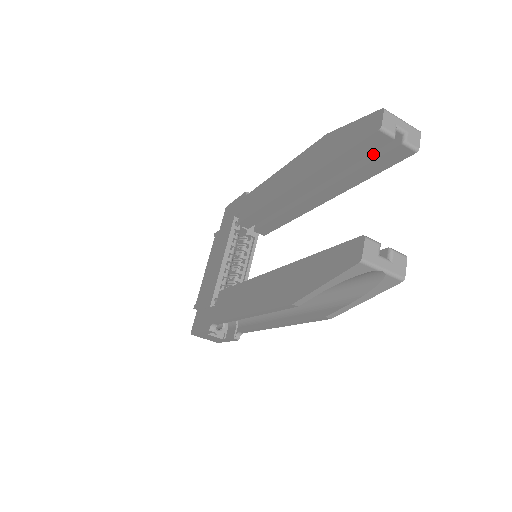
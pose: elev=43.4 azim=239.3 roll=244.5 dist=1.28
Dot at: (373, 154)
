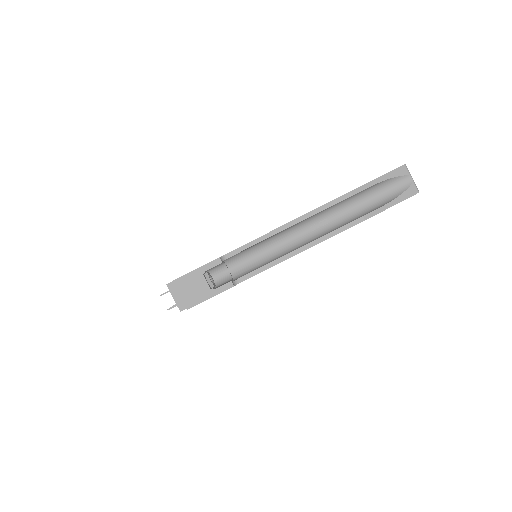
Dot at: occluded
